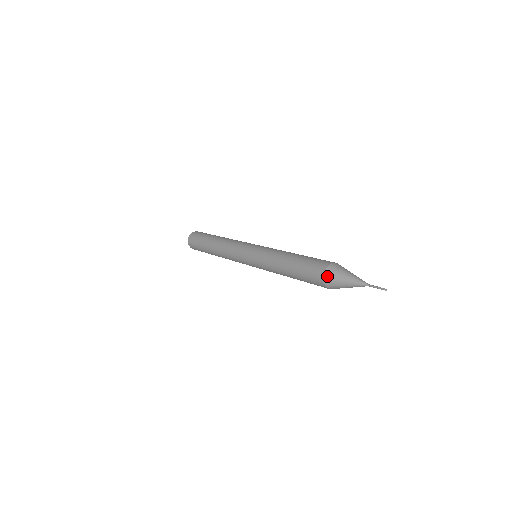
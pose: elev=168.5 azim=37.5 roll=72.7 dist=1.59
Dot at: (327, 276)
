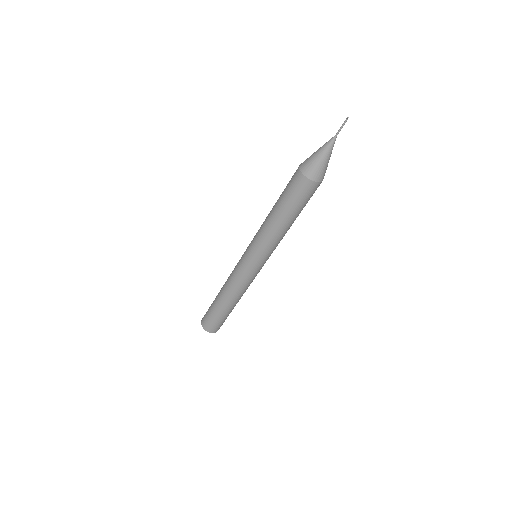
Dot at: (303, 168)
